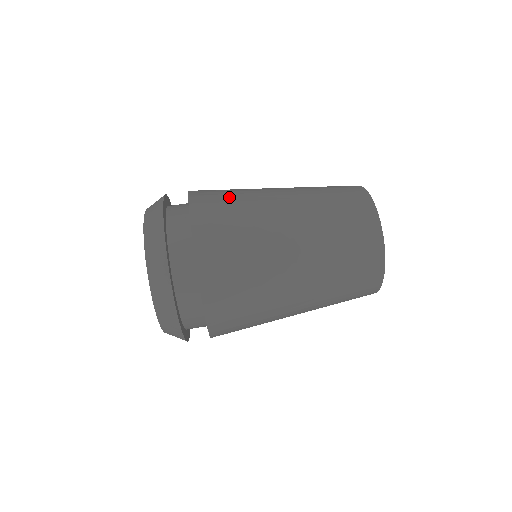
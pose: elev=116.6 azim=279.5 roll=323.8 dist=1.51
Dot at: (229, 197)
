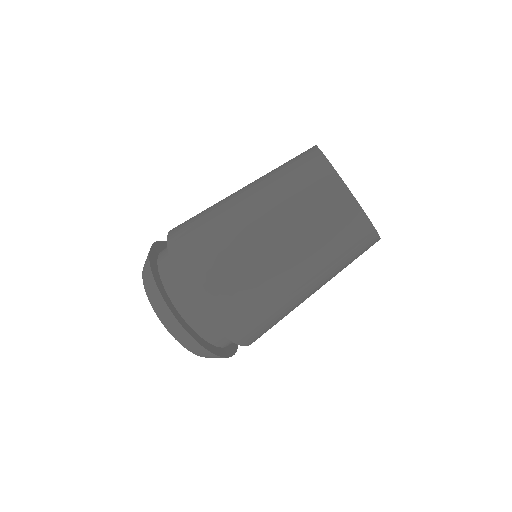
Dot at: (261, 318)
